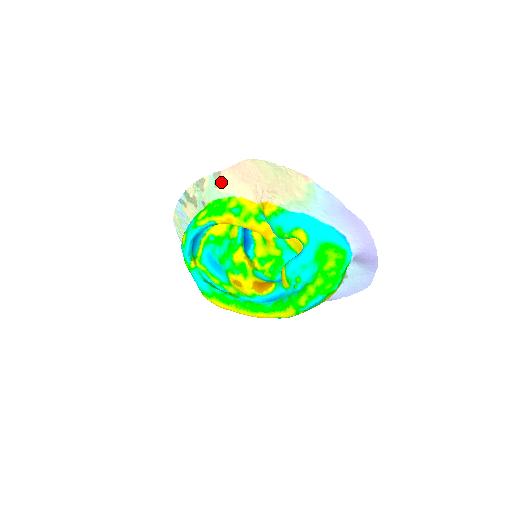
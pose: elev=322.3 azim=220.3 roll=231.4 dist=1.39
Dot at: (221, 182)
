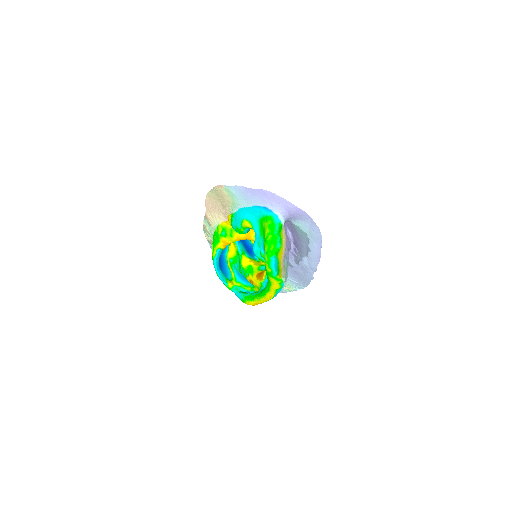
Dot at: (210, 221)
